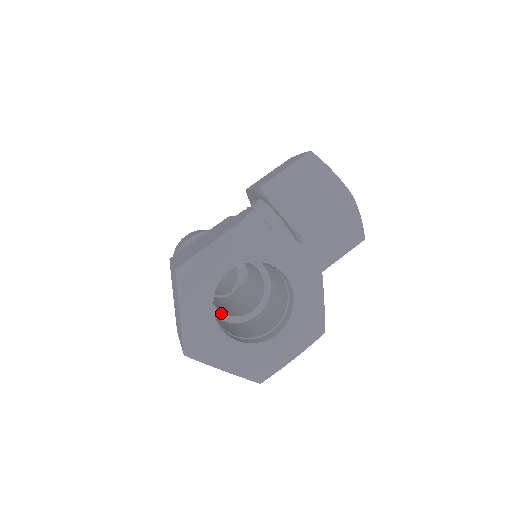
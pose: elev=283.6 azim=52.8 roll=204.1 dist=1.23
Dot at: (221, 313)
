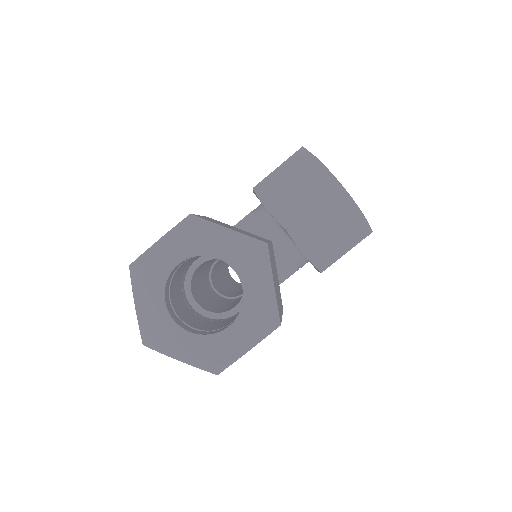
Dot at: (203, 310)
